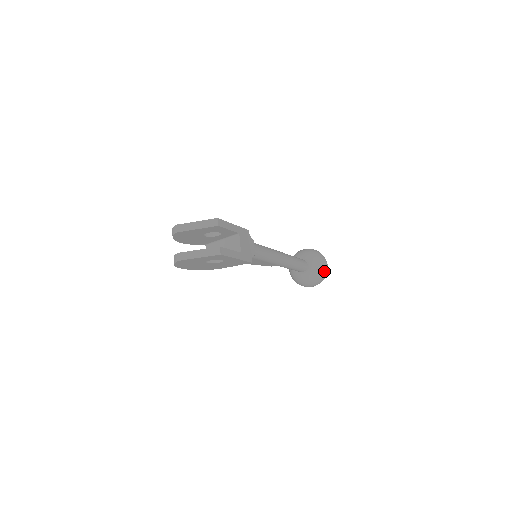
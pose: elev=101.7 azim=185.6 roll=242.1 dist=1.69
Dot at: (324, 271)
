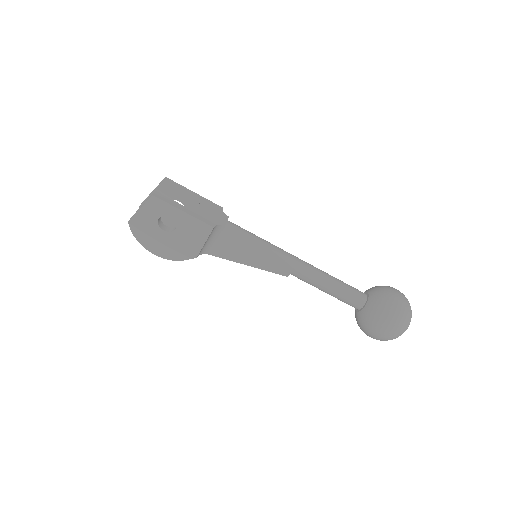
Dot at: (394, 302)
